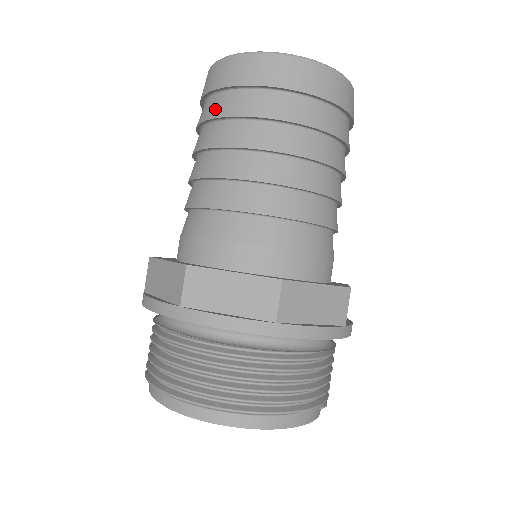
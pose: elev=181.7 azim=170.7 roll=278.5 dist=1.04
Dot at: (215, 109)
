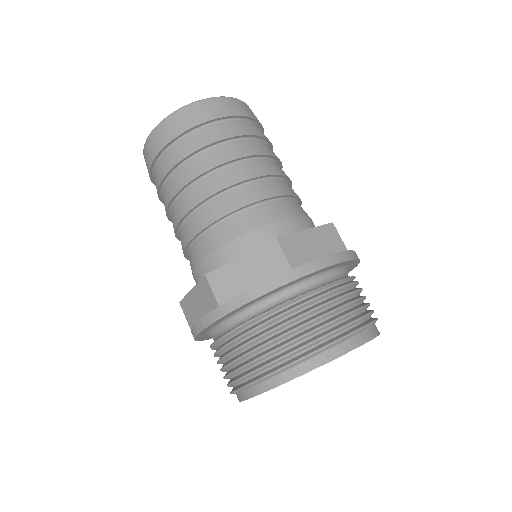
Dot at: (200, 141)
